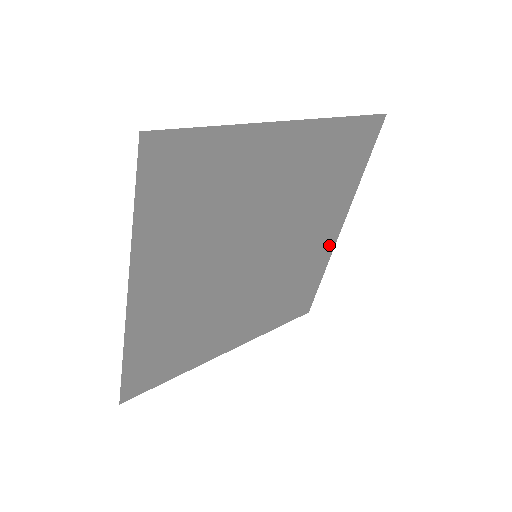
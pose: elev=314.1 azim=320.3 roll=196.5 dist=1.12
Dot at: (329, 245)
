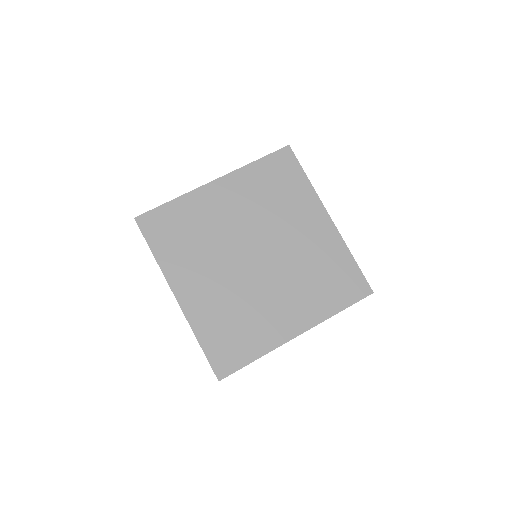
Dot at: (283, 335)
